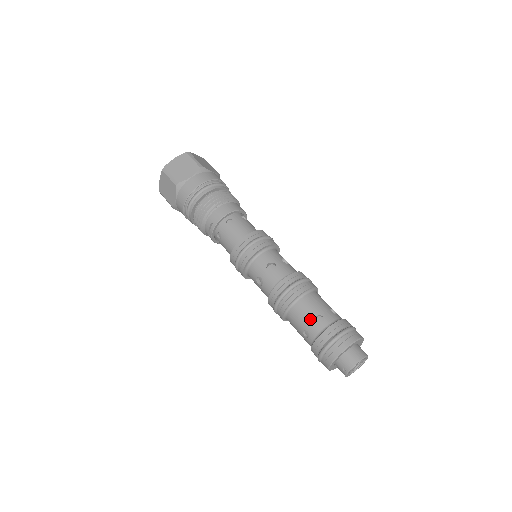
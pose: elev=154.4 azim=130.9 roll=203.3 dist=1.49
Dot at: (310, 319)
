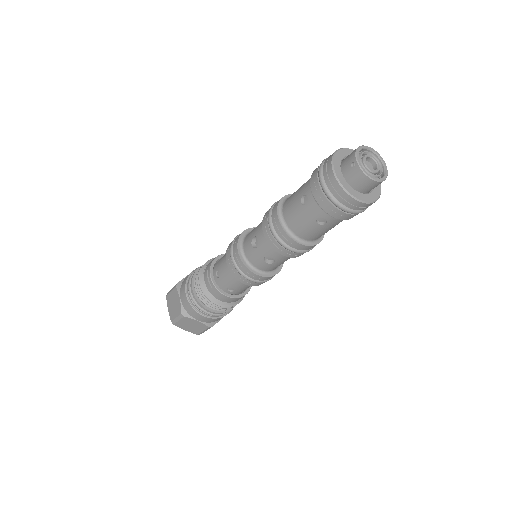
Dot at: (299, 189)
